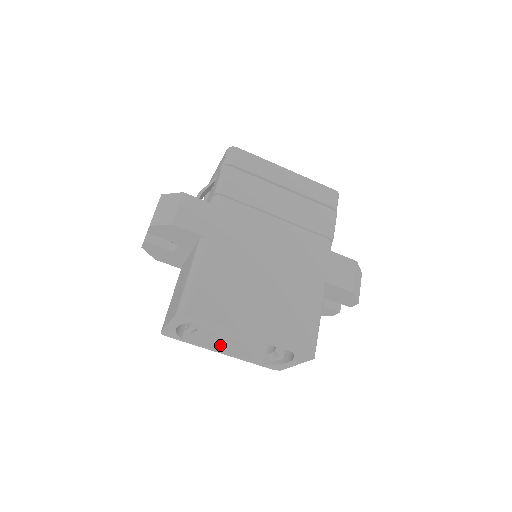
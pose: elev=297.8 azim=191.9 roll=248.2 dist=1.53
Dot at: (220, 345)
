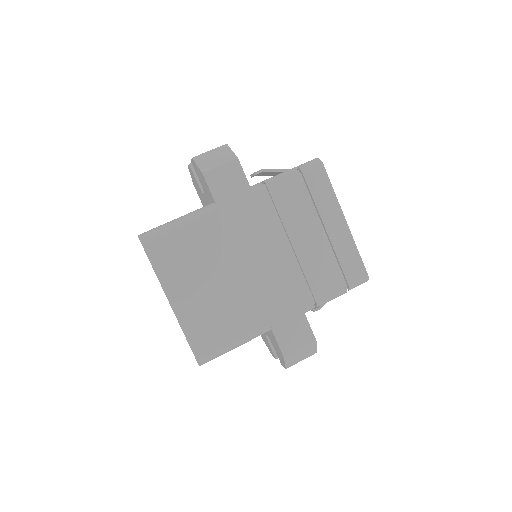
Dot at: occluded
